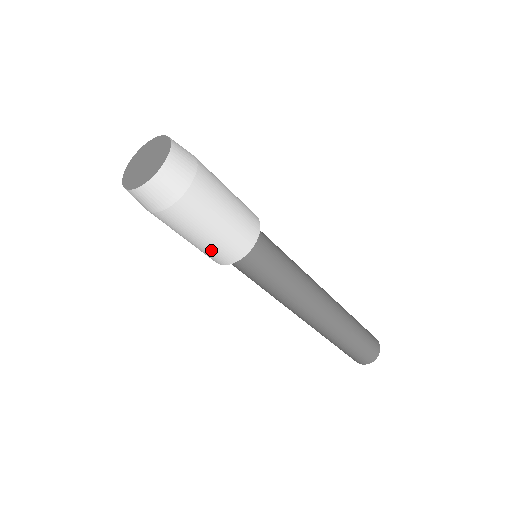
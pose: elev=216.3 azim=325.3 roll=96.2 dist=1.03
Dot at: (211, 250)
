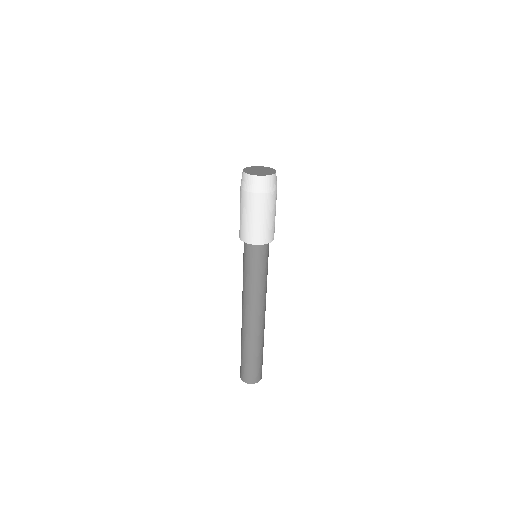
Dot at: (251, 229)
